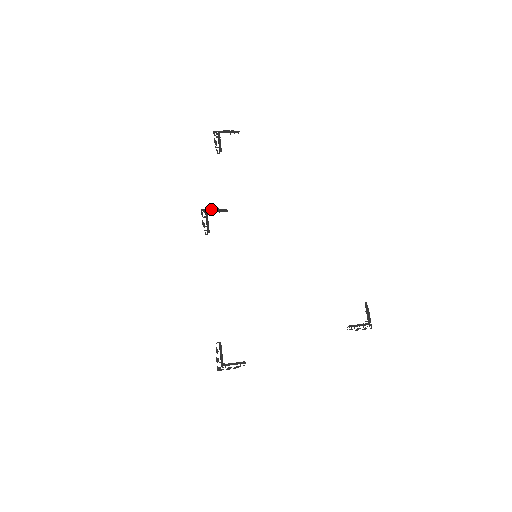
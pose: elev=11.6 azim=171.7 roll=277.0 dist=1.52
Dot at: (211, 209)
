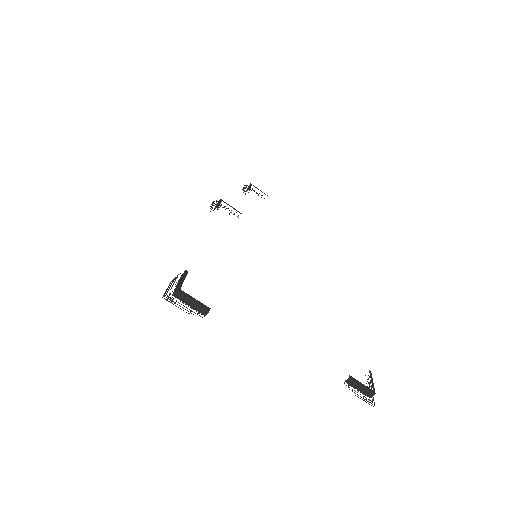
Dot at: (224, 206)
